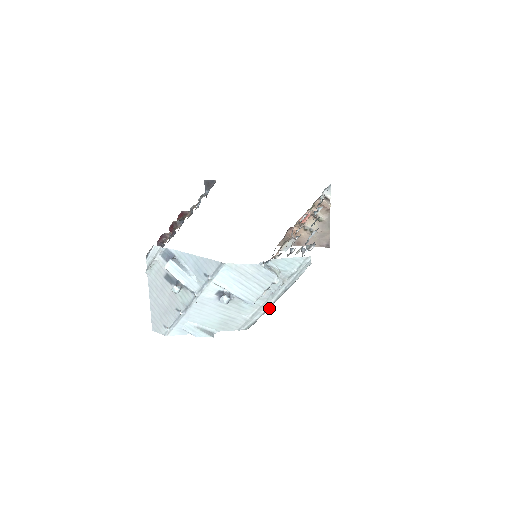
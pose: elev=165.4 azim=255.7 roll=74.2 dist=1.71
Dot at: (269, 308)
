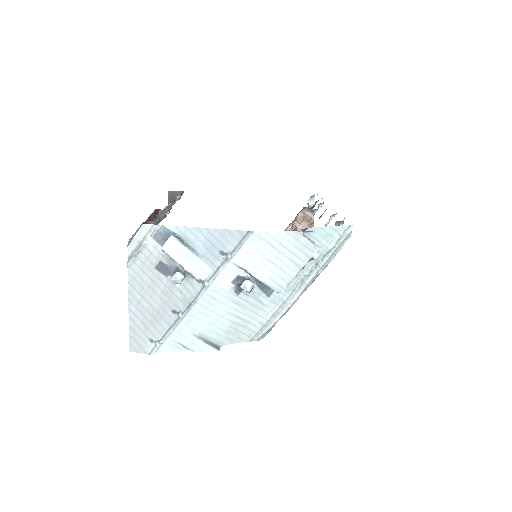
Dot at: (292, 305)
